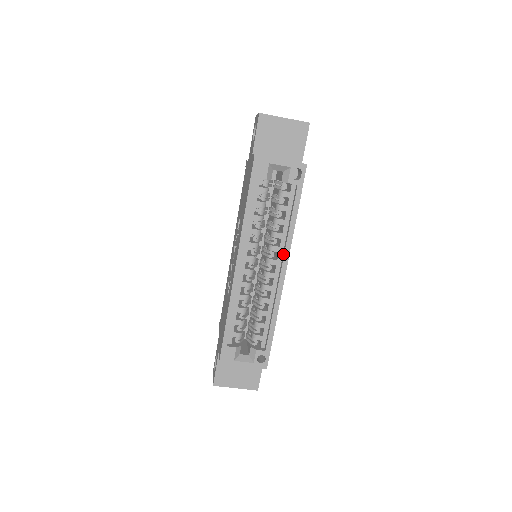
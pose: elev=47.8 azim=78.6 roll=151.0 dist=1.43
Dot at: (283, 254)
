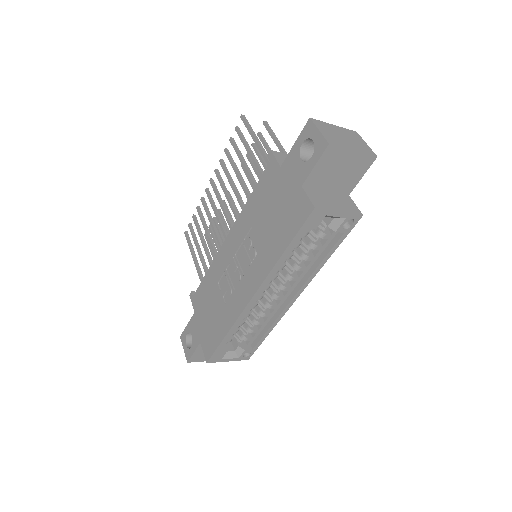
Dot at: (300, 284)
